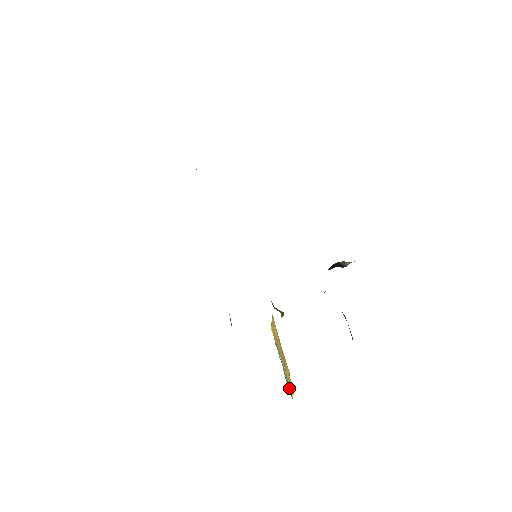
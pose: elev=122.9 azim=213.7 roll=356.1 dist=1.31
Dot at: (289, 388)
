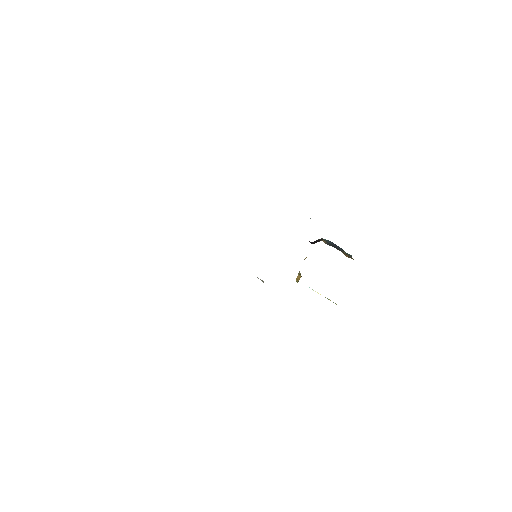
Dot at: occluded
